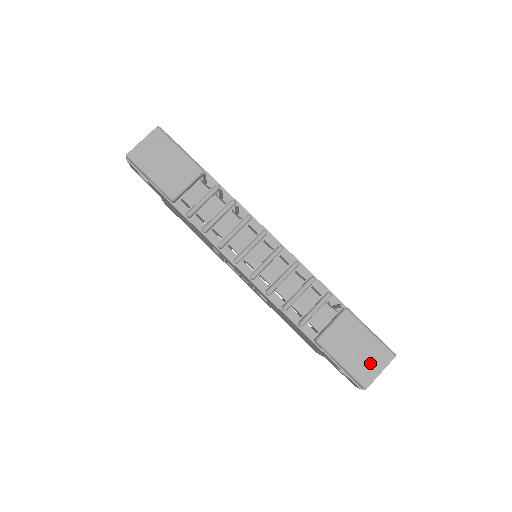
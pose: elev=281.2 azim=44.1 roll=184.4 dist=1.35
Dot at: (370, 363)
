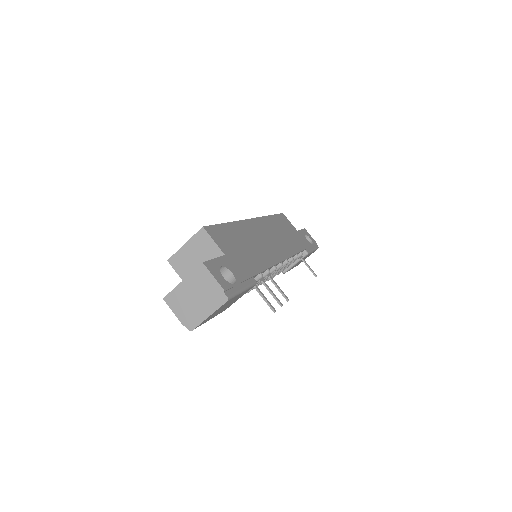
Dot at: occluded
